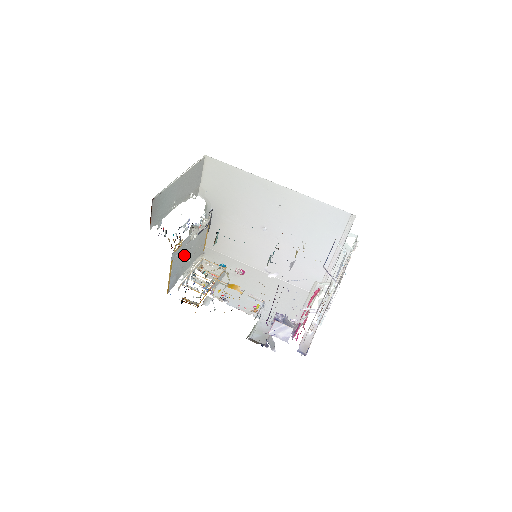
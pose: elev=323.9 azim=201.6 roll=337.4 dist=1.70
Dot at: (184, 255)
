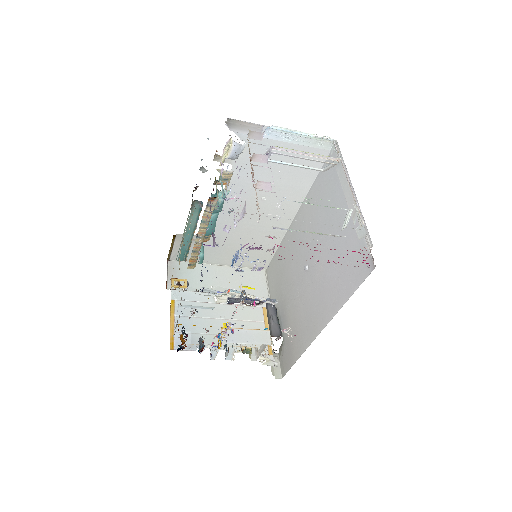
Dot at: (205, 316)
